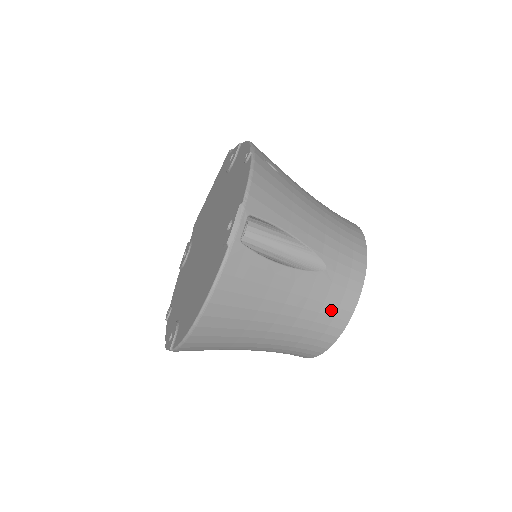
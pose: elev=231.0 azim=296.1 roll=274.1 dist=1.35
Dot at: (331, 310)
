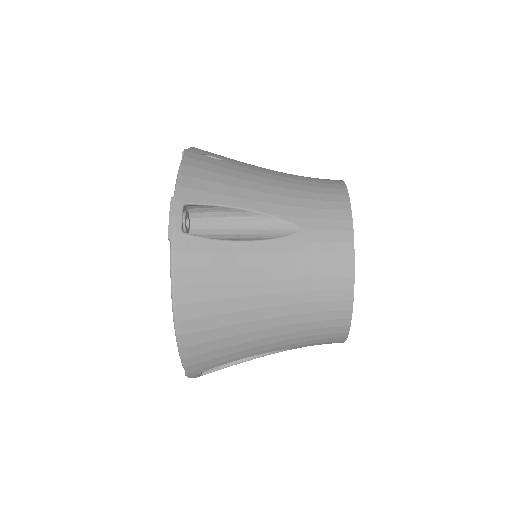
Dot at: (326, 271)
